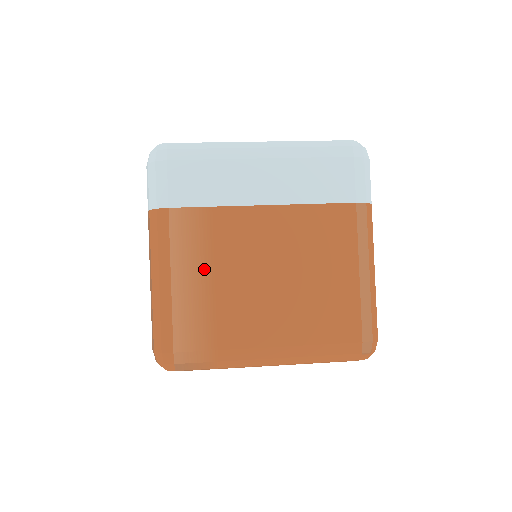
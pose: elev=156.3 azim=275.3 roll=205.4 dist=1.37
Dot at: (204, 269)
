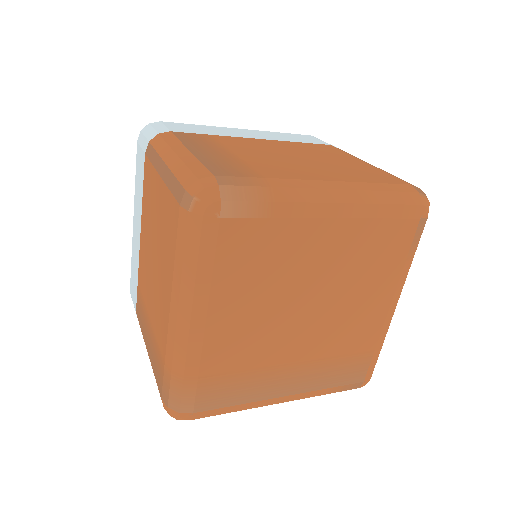
Dot at: (221, 150)
